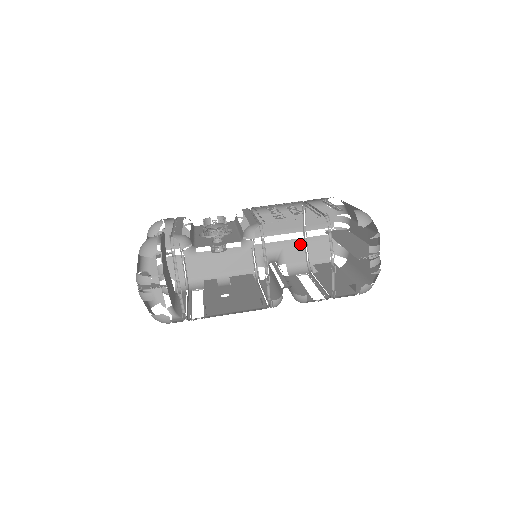
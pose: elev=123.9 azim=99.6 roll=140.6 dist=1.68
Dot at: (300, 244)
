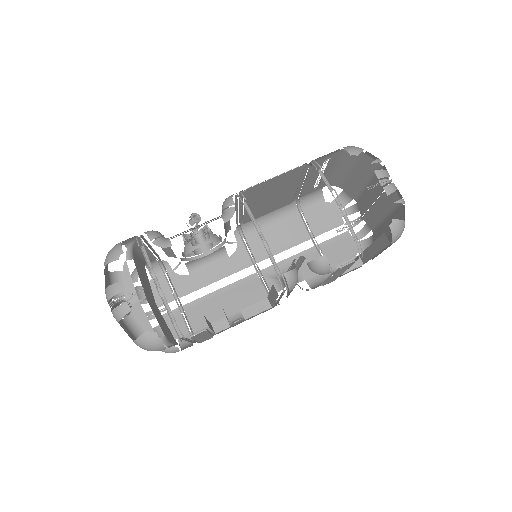
Dot at: (313, 254)
